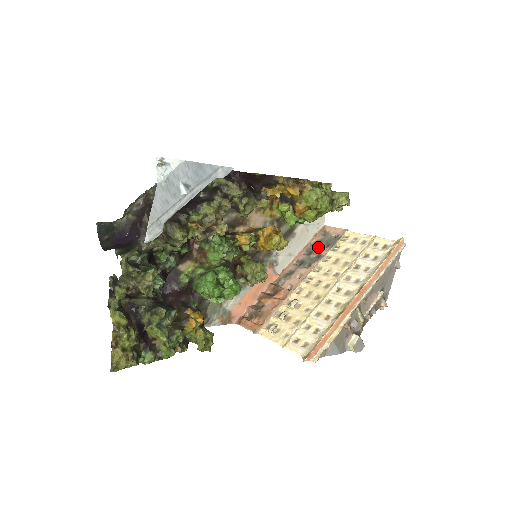
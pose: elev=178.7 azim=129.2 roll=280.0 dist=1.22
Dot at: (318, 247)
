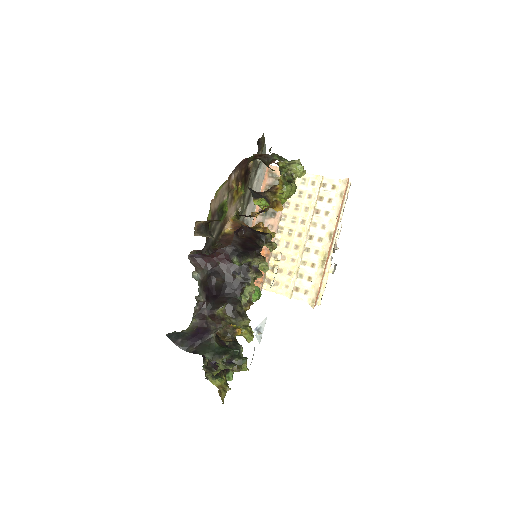
Dot at: occluded
